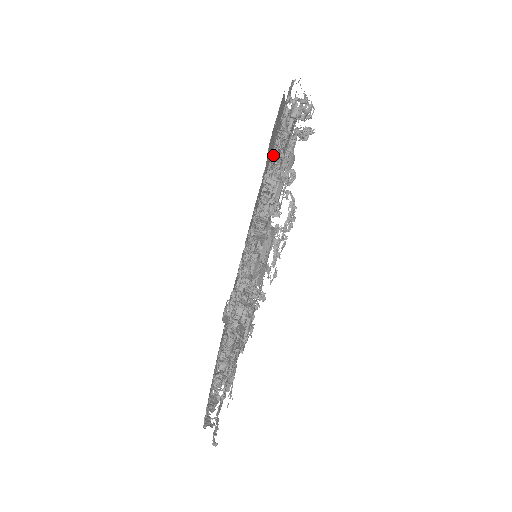
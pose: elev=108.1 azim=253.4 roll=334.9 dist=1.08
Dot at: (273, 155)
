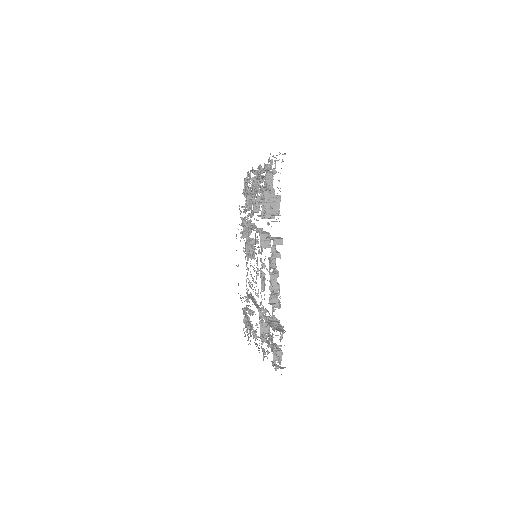
Dot at: (242, 222)
